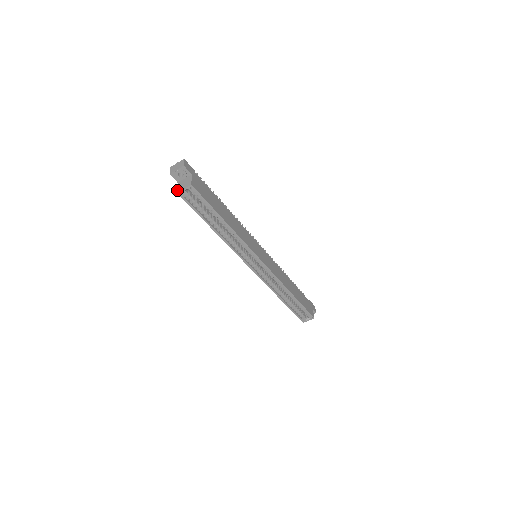
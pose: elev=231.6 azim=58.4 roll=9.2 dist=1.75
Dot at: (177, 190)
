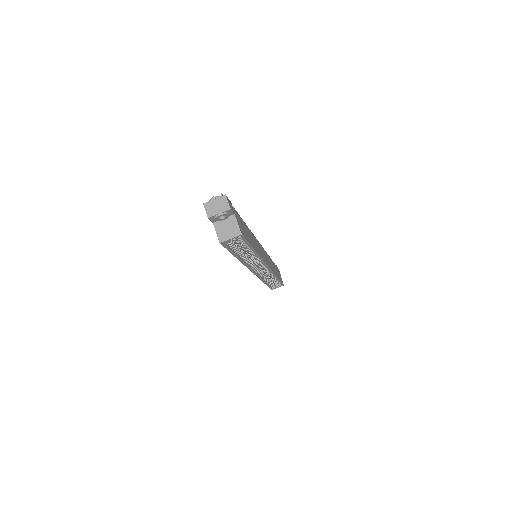
Dot at: (218, 238)
